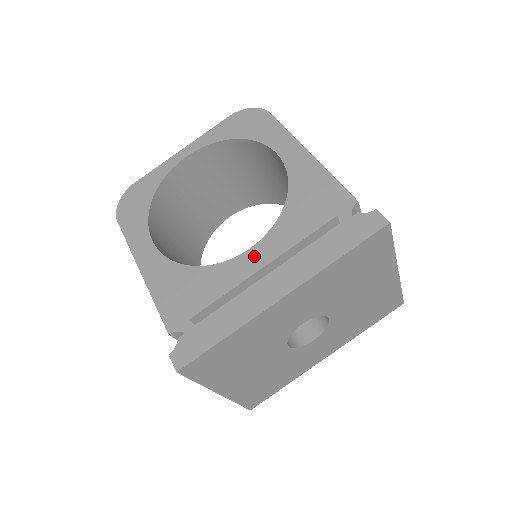
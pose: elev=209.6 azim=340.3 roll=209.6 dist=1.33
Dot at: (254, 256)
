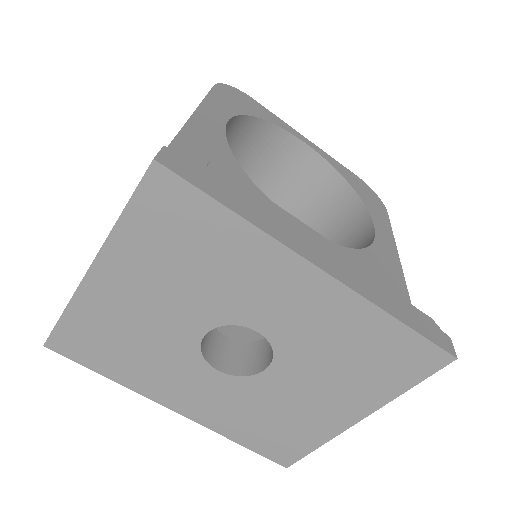
Dot at: occluded
